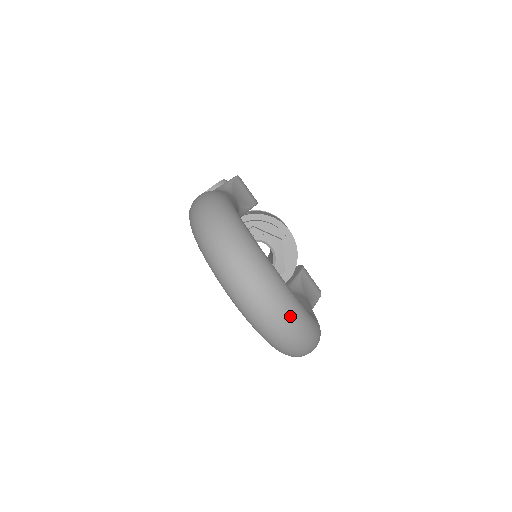
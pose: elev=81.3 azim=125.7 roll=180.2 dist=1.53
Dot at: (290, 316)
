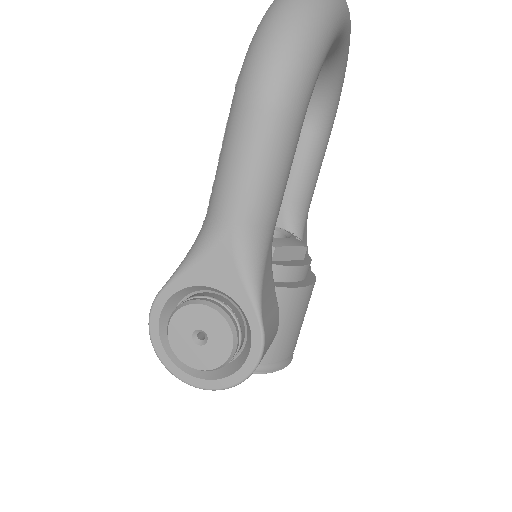
Dot at: out of frame
